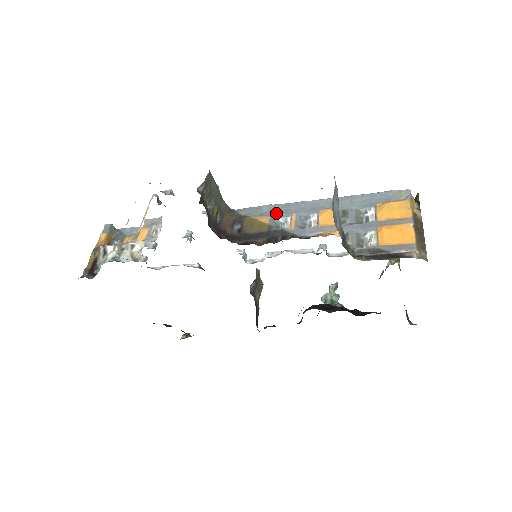
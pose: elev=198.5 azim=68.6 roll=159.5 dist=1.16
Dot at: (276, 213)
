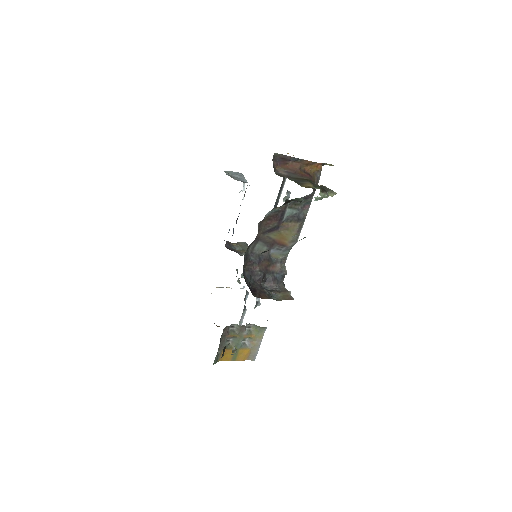
Dot at: occluded
